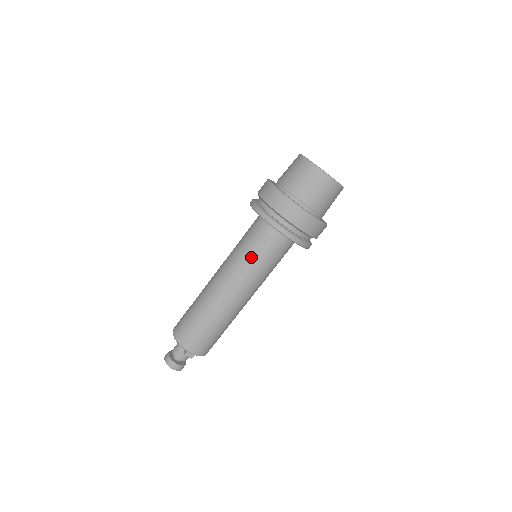
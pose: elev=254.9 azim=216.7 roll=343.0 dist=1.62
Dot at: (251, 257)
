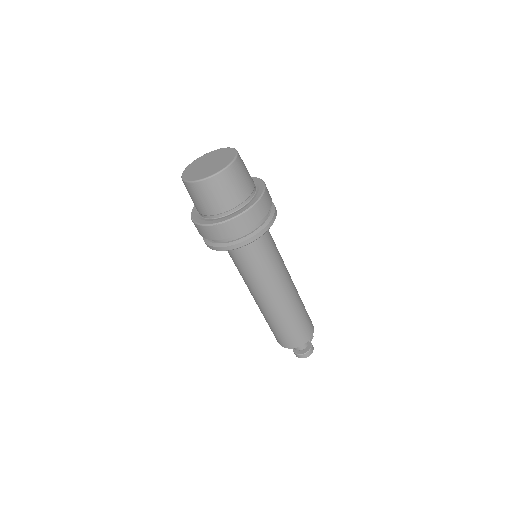
Dot at: (264, 265)
